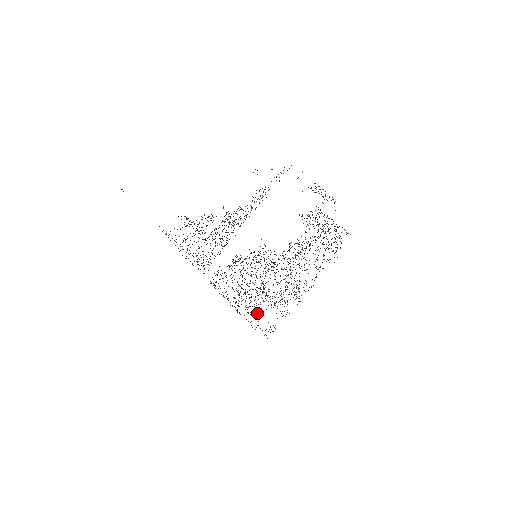
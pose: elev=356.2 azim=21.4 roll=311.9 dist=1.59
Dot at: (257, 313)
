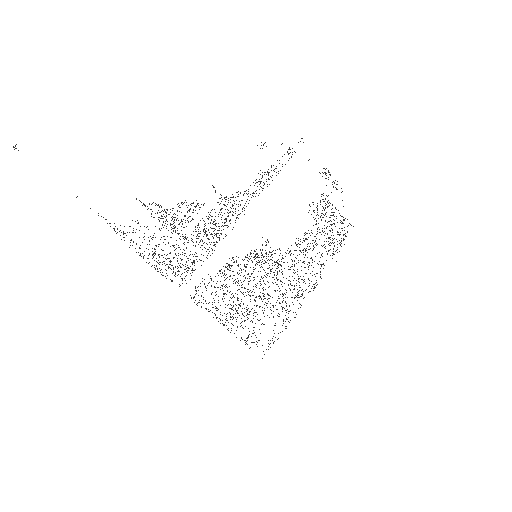
Dot at: (254, 327)
